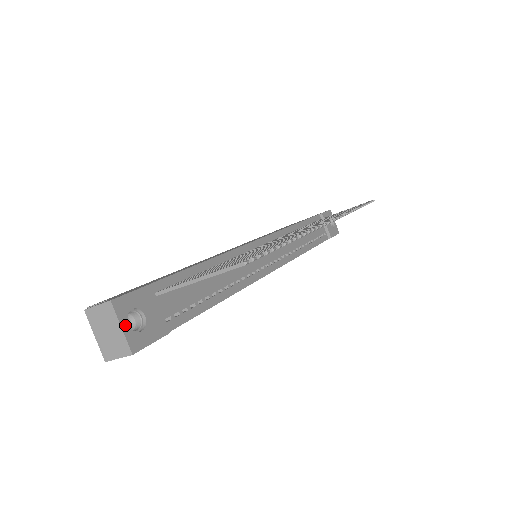
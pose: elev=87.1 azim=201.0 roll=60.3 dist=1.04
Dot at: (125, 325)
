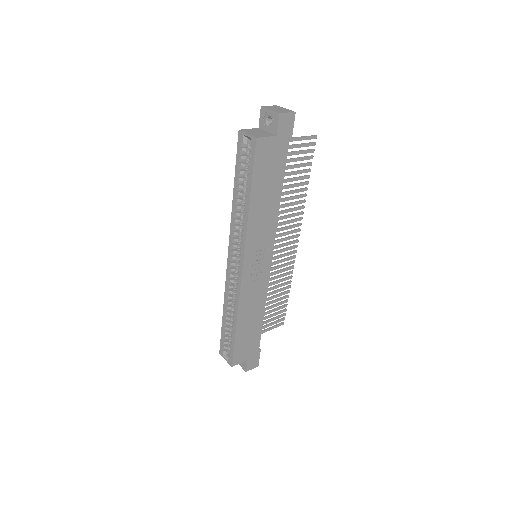
Dot at: occluded
